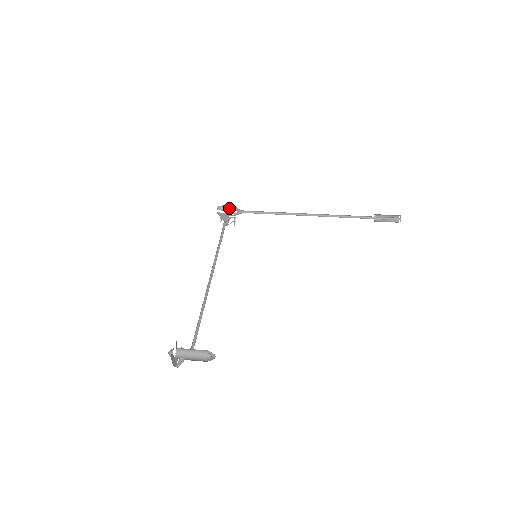
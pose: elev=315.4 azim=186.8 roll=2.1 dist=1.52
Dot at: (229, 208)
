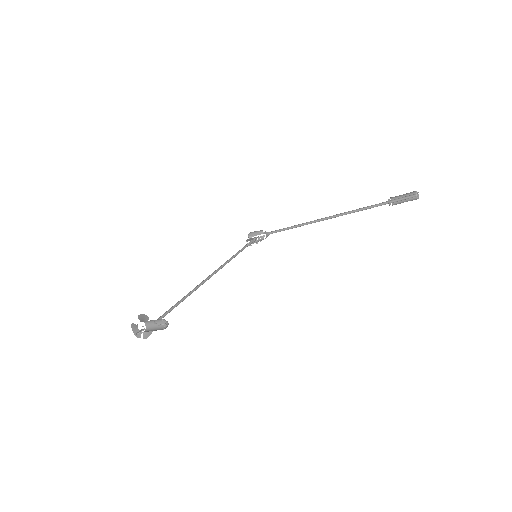
Dot at: (256, 232)
